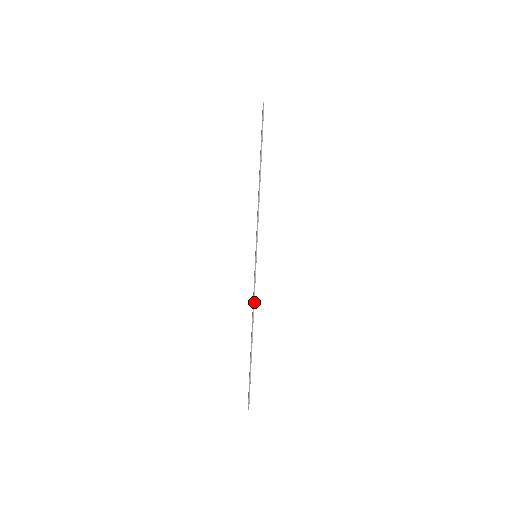
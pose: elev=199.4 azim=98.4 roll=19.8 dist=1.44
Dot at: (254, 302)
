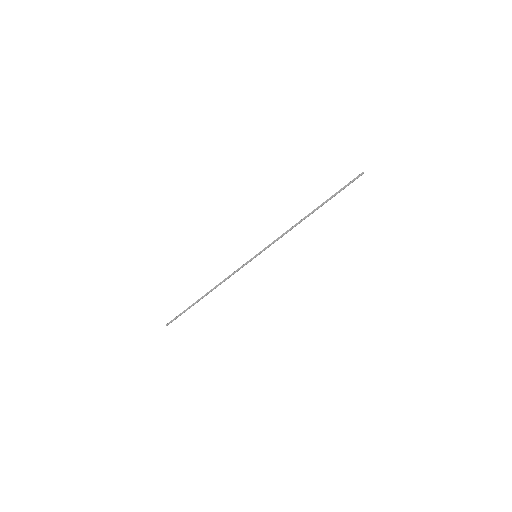
Dot at: occluded
